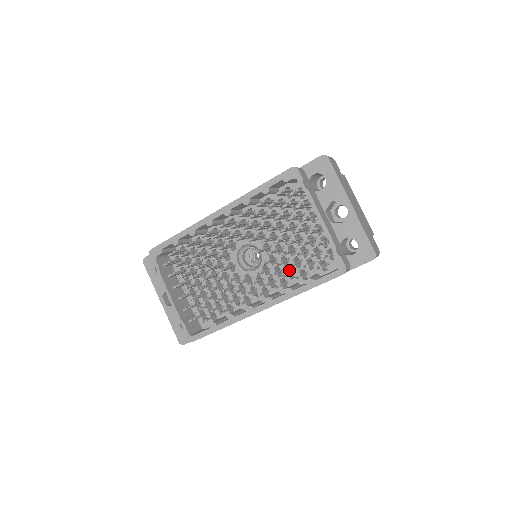
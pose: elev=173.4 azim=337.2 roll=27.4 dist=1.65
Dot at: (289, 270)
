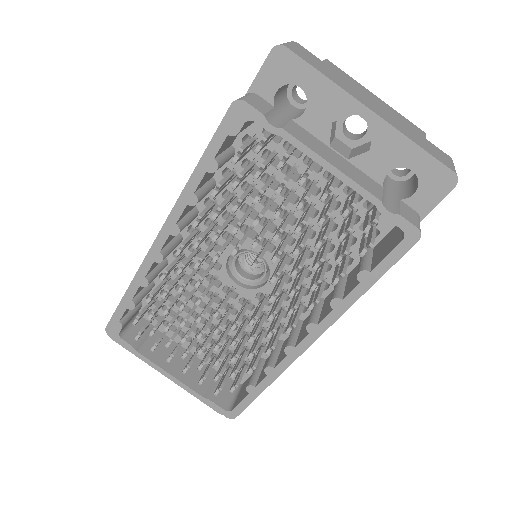
Dot at: occluded
